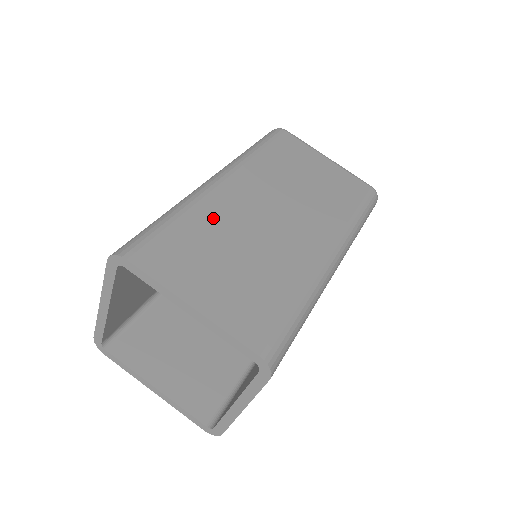
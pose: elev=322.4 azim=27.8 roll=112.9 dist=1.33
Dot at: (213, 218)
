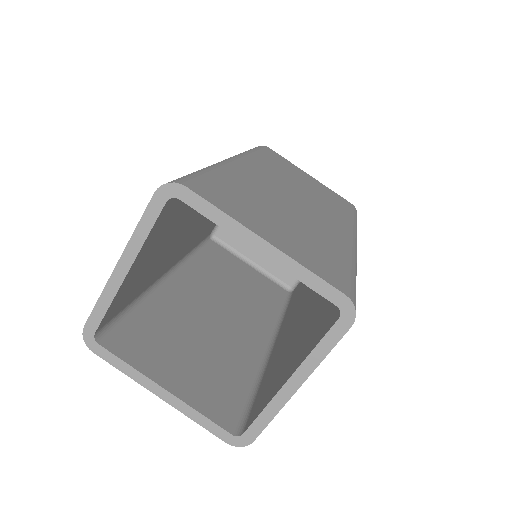
Dot at: (247, 183)
